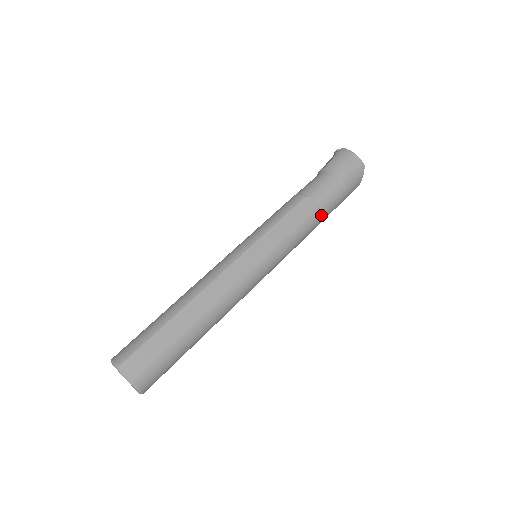
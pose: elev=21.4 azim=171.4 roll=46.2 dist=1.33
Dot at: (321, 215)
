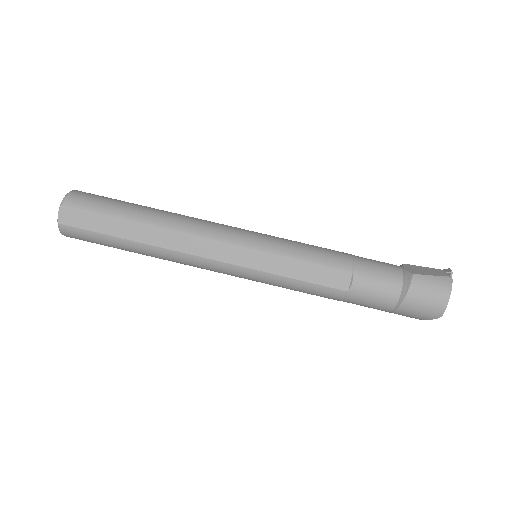
Dot at: (343, 299)
